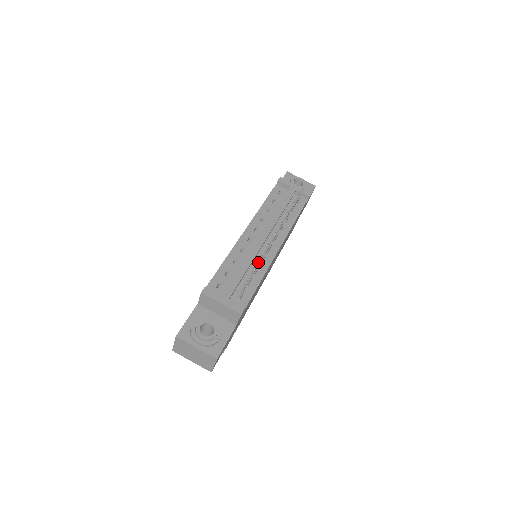
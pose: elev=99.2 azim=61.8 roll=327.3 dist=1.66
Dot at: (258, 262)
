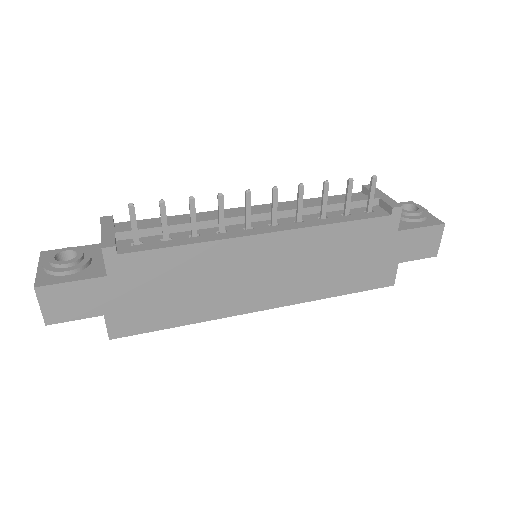
Dot at: (190, 210)
